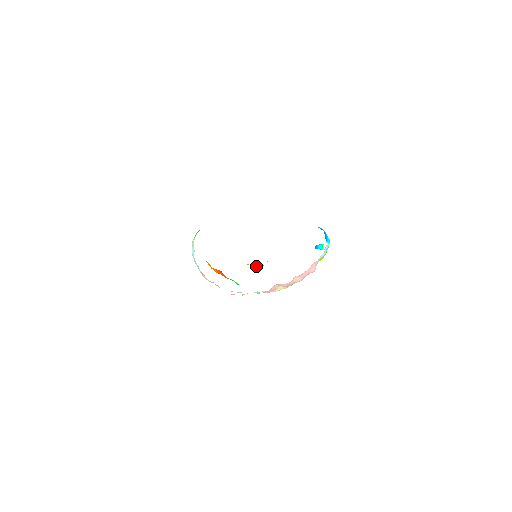
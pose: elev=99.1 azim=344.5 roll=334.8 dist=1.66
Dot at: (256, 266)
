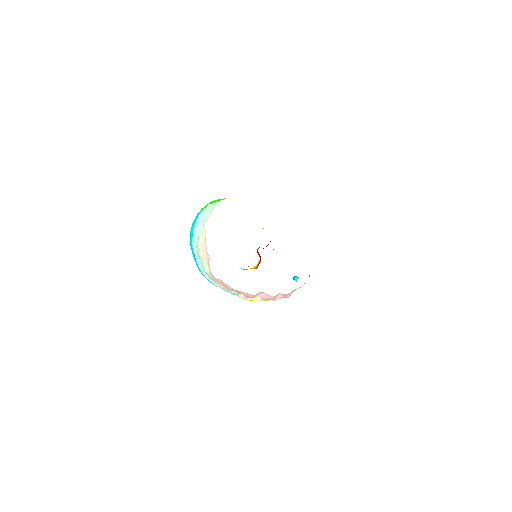
Dot at: occluded
